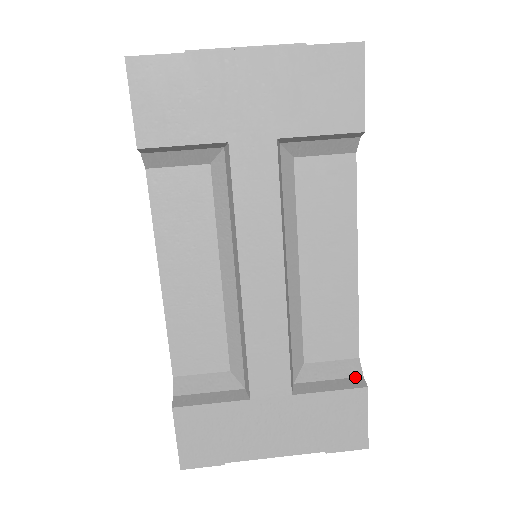
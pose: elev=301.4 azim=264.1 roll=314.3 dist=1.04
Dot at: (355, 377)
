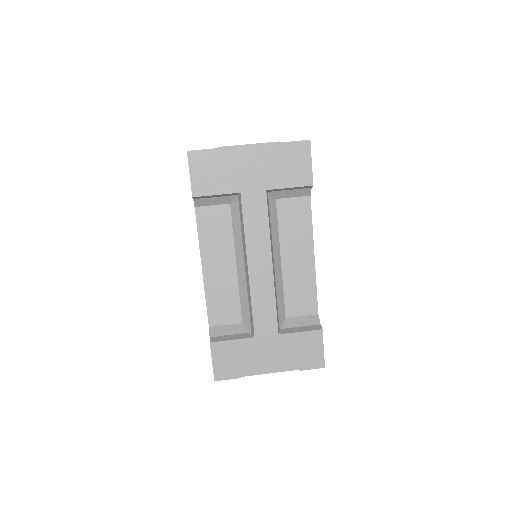
Dot at: (316, 325)
